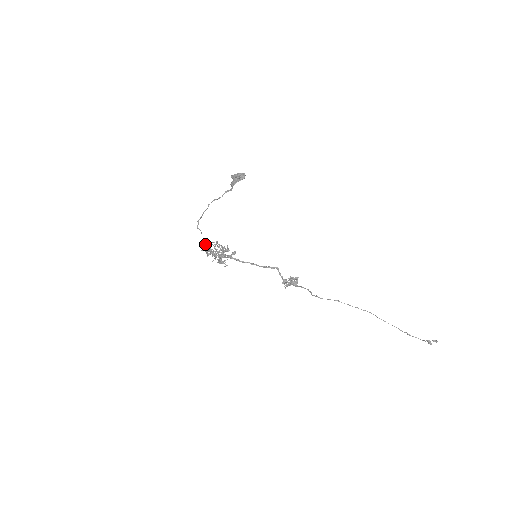
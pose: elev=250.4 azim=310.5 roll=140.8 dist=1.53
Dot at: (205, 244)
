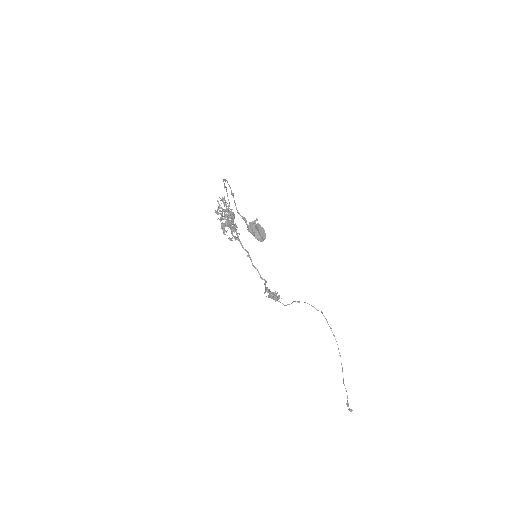
Dot at: (224, 196)
